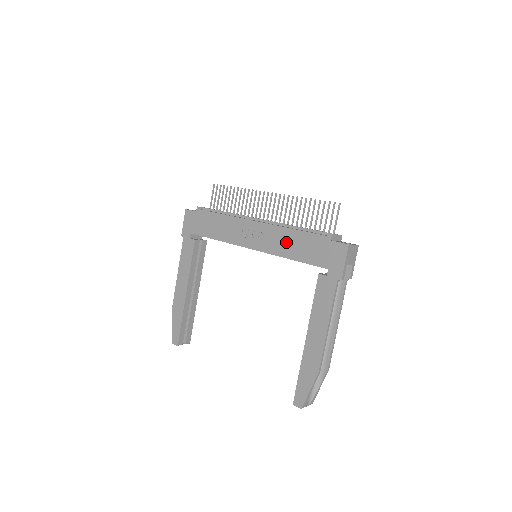
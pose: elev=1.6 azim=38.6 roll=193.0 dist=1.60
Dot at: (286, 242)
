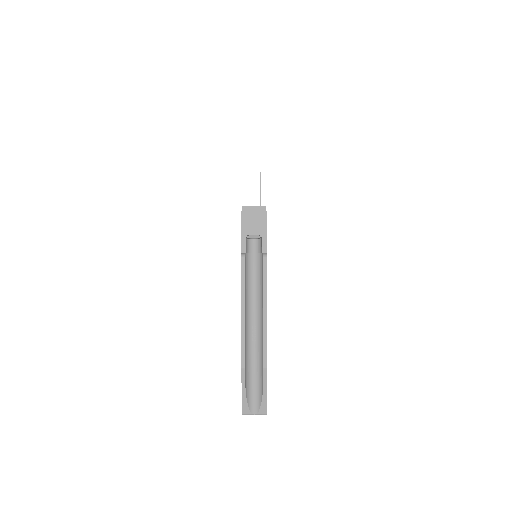
Dot at: occluded
